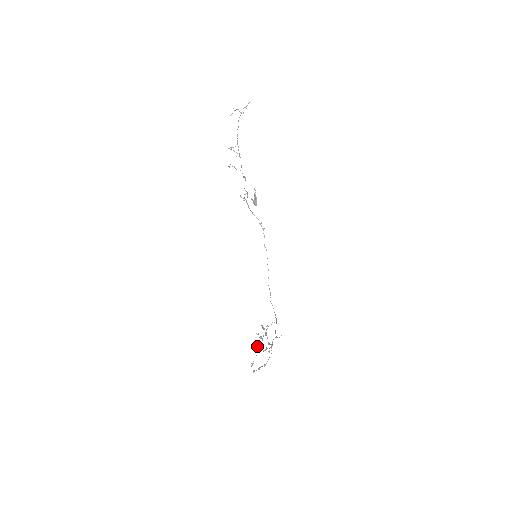
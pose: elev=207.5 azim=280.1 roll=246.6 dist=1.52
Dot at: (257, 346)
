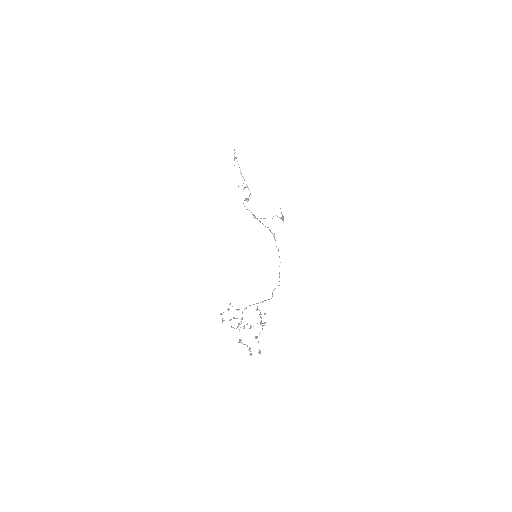
Dot at: occluded
